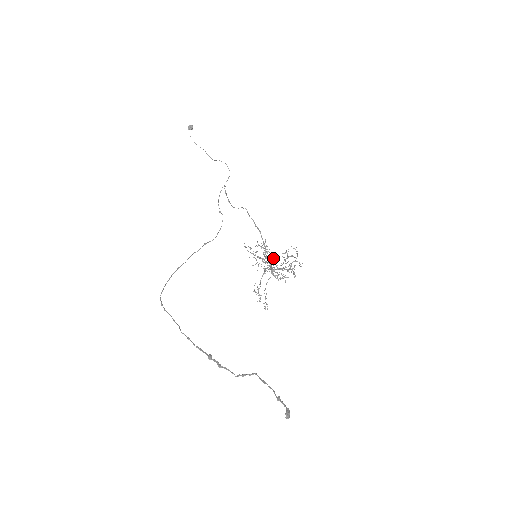
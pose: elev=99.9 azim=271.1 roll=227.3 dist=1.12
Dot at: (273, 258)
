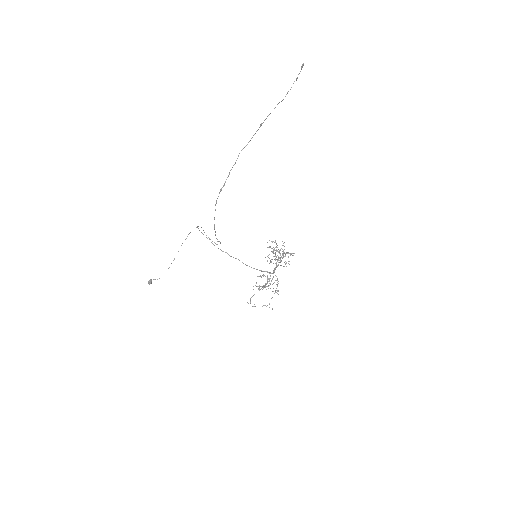
Dot at: (267, 256)
